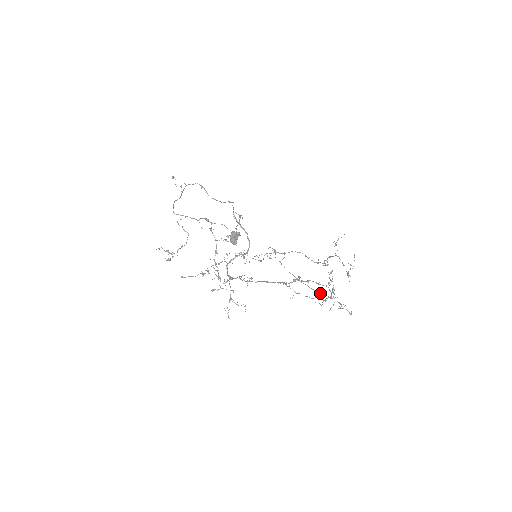
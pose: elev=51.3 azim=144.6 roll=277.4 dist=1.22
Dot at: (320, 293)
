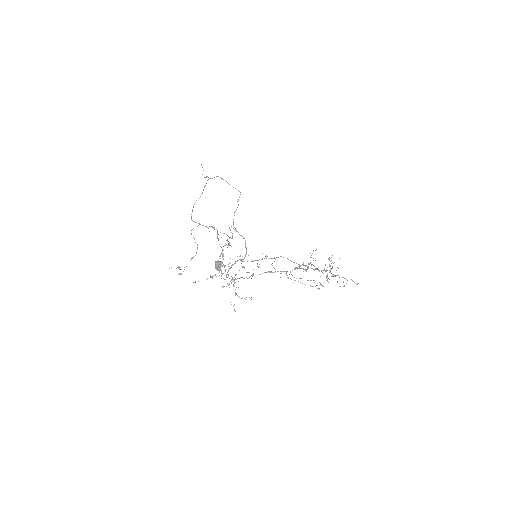
Dot at: occluded
